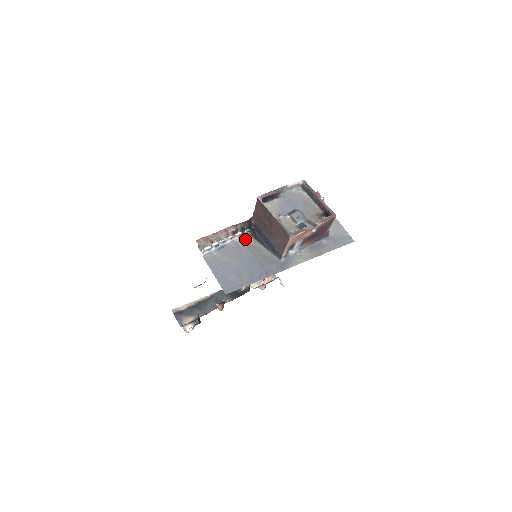
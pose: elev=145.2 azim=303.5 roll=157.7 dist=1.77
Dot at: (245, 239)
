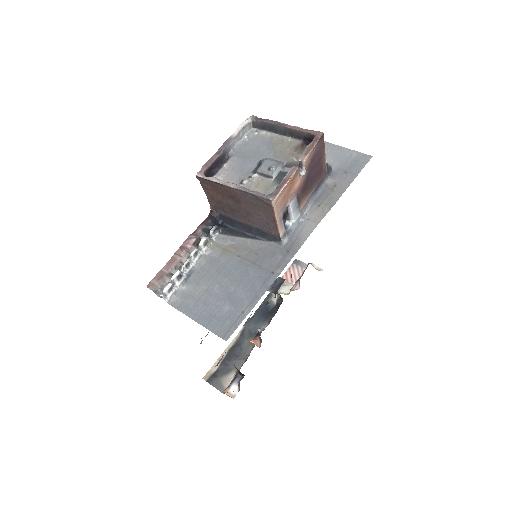
Dot at: (217, 244)
